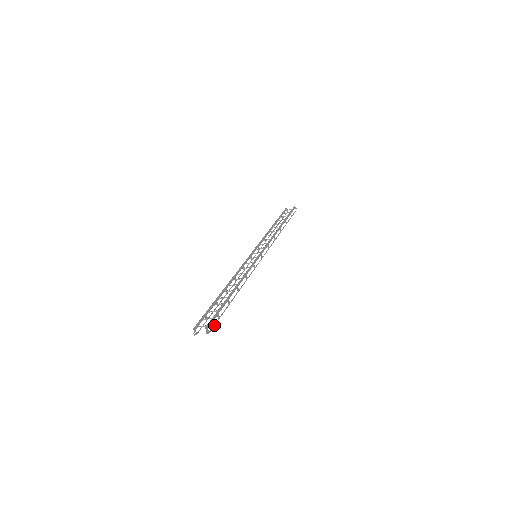
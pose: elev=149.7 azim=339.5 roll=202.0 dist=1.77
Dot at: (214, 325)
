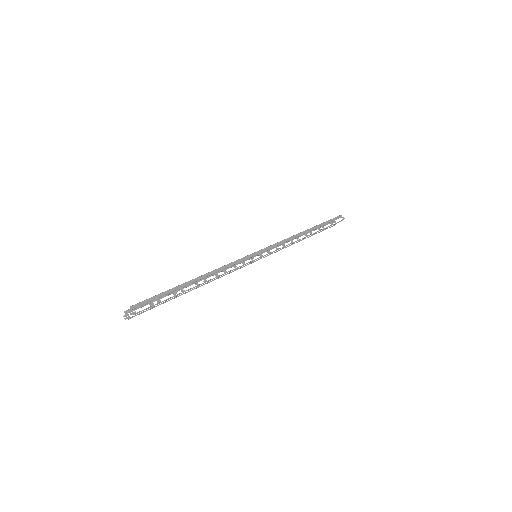
Dot at: (147, 308)
